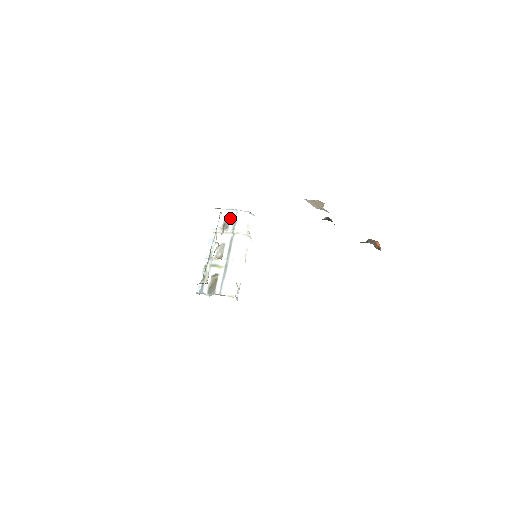
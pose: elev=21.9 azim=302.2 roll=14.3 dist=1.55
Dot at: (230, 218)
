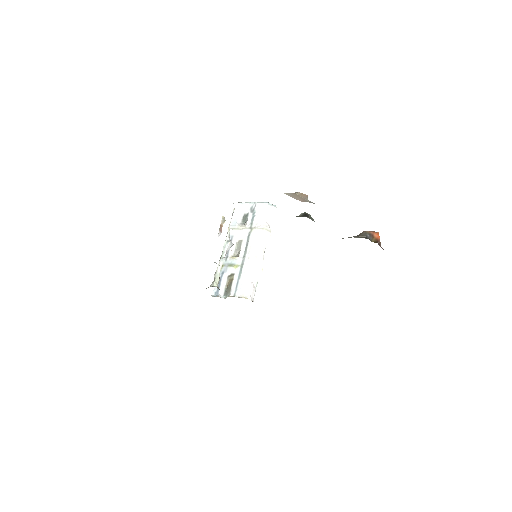
Dot at: (249, 212)
